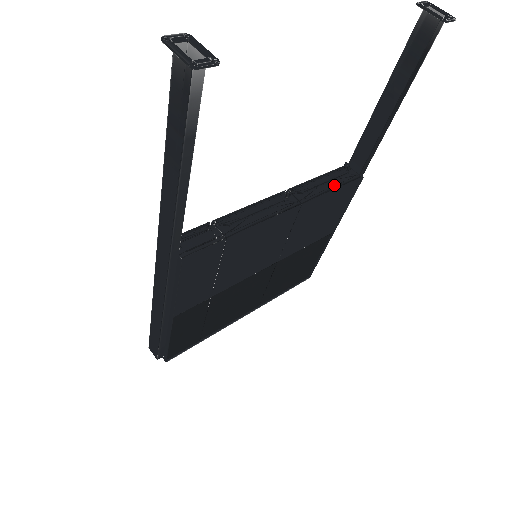
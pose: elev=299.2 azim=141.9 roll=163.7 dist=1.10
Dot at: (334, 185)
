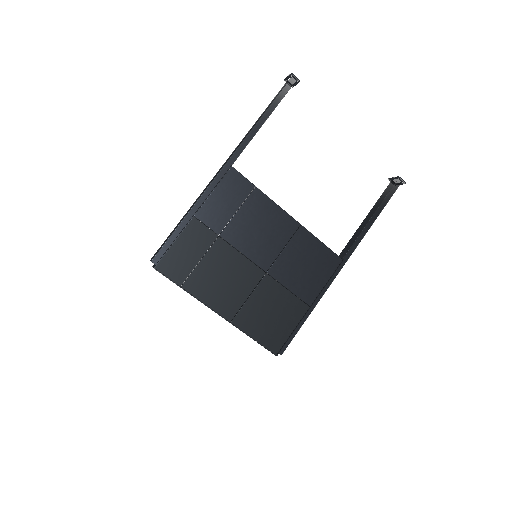
Dot at: (324, 244)
